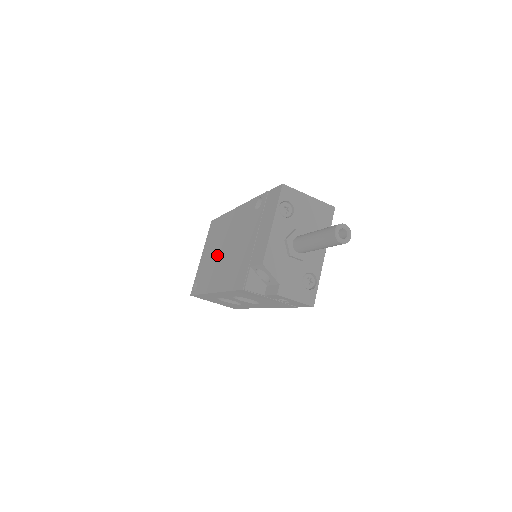
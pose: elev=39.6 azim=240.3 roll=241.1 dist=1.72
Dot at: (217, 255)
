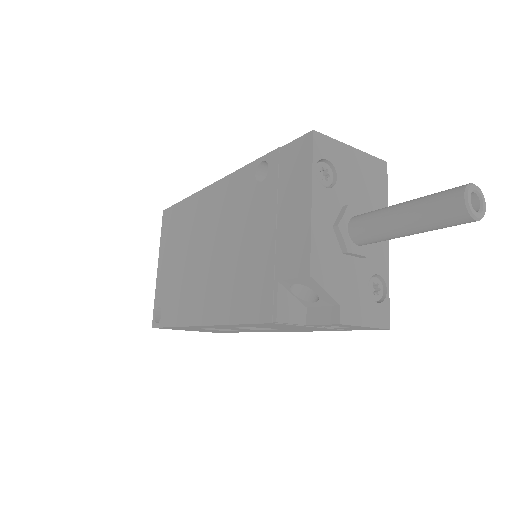
Dot at: (191, 263)
